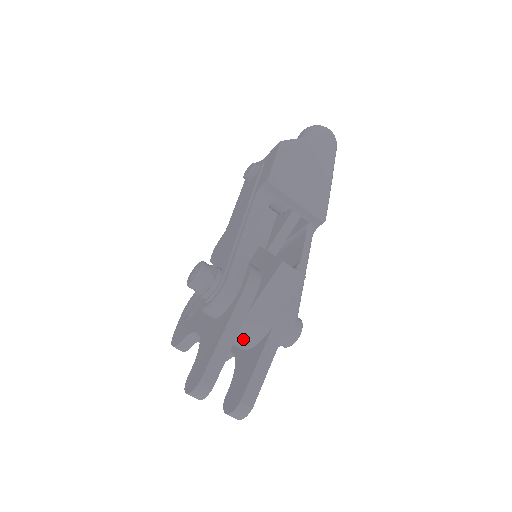
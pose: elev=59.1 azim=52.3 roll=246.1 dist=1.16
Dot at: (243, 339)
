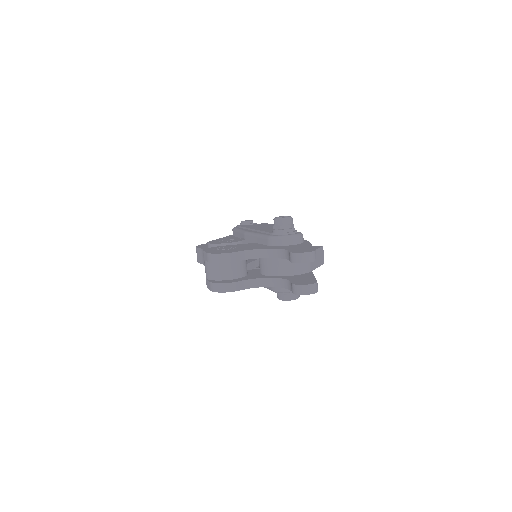
Dot at: (300, 265)
